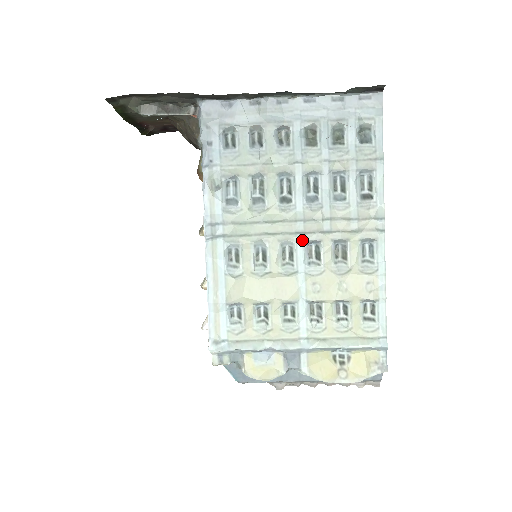
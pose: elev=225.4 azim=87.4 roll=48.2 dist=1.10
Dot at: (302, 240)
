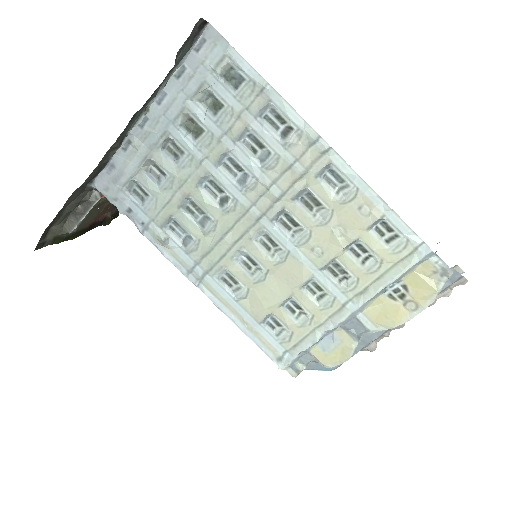
Dot at: (268, 222)
